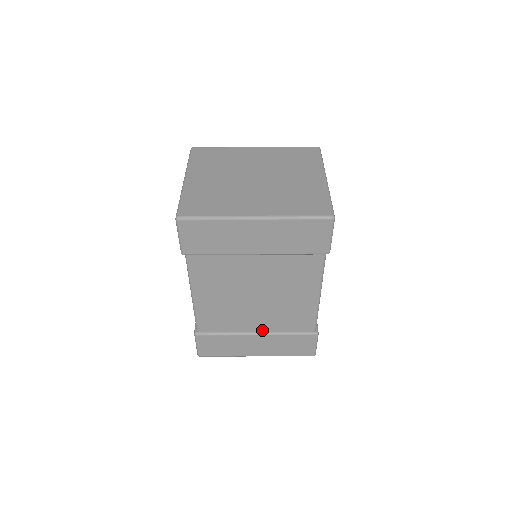
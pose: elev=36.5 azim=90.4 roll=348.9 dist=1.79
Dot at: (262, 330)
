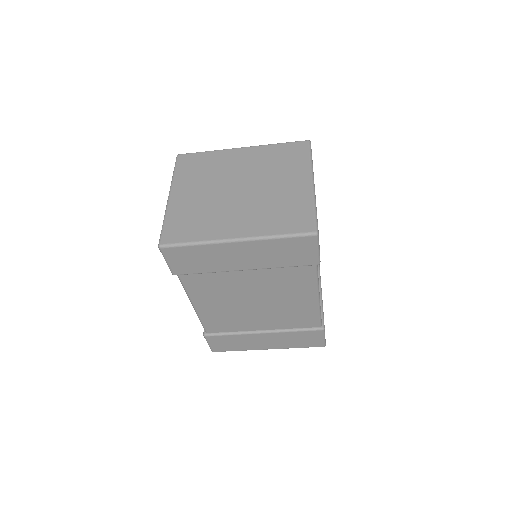
Dot at: (268, 328)
